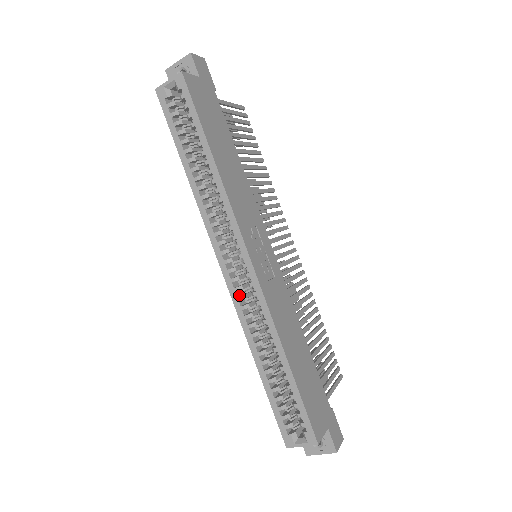
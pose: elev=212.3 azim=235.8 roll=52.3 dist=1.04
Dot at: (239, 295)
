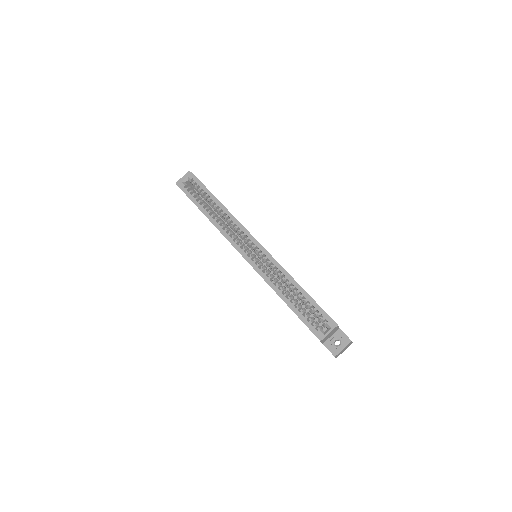
Dot at: (257, 266)
